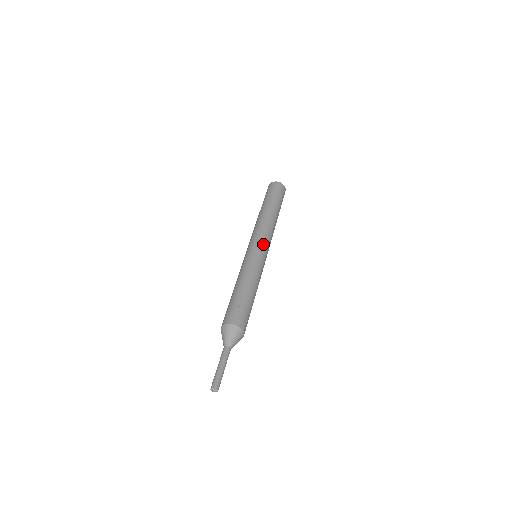
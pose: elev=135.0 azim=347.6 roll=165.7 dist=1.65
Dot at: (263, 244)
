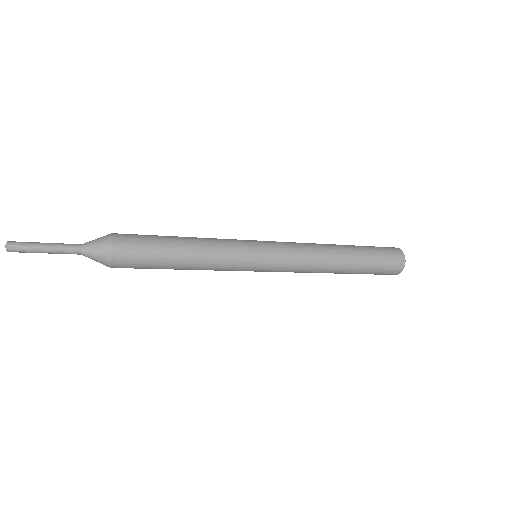
Dot at: (269, 241)
